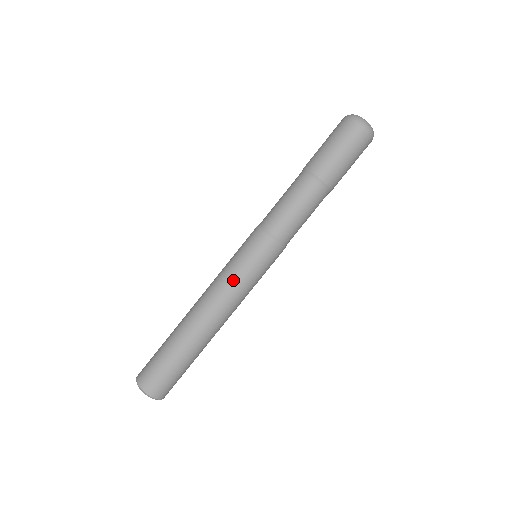
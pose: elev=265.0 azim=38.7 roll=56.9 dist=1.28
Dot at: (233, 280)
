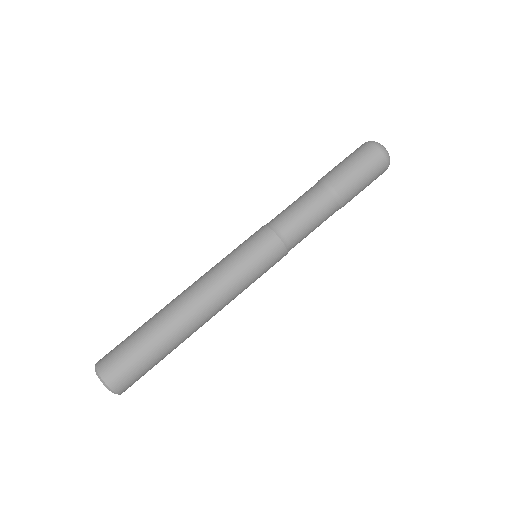
Dot at: (234, 278)
